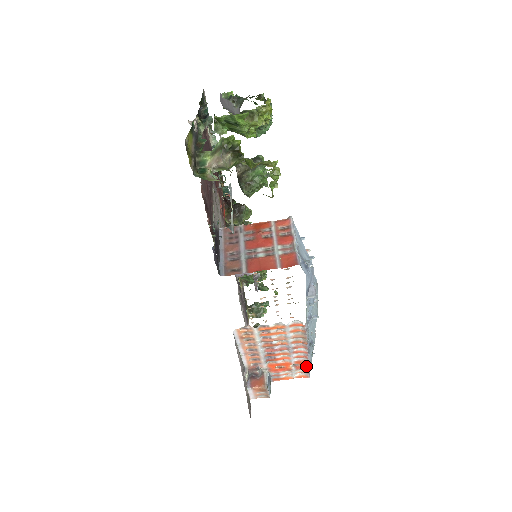
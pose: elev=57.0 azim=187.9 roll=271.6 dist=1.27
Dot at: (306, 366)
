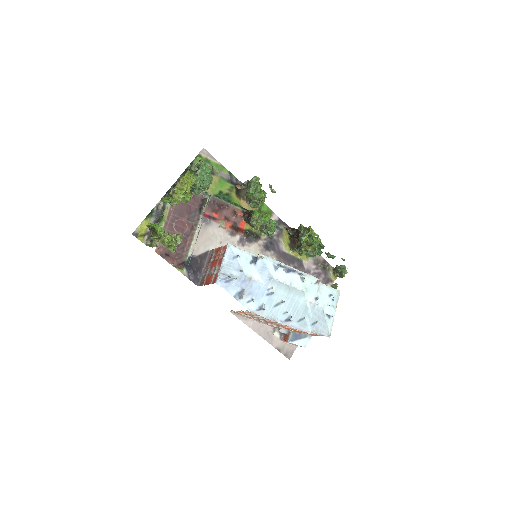
Dot at: occluded
